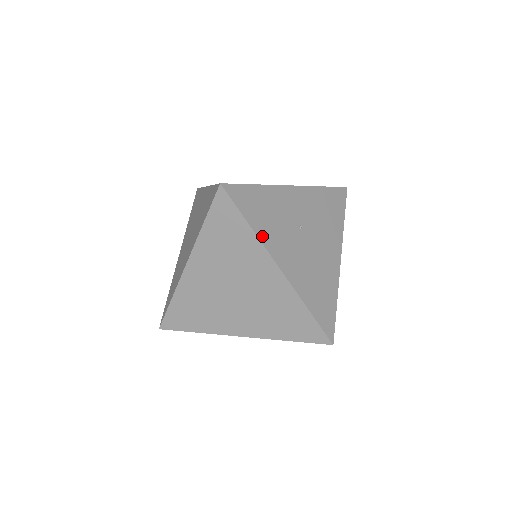
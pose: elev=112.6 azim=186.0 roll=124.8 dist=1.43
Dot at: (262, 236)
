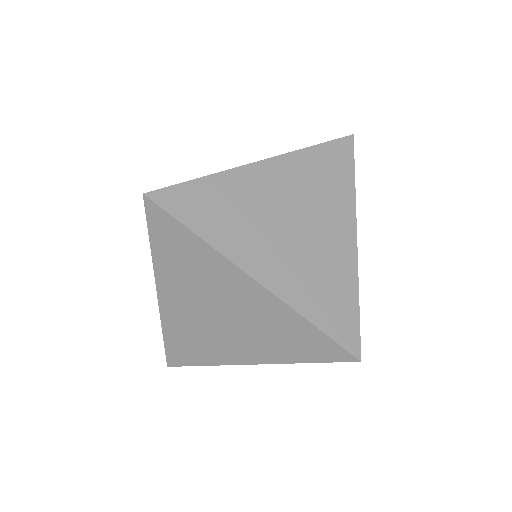
Dot at: occluded
